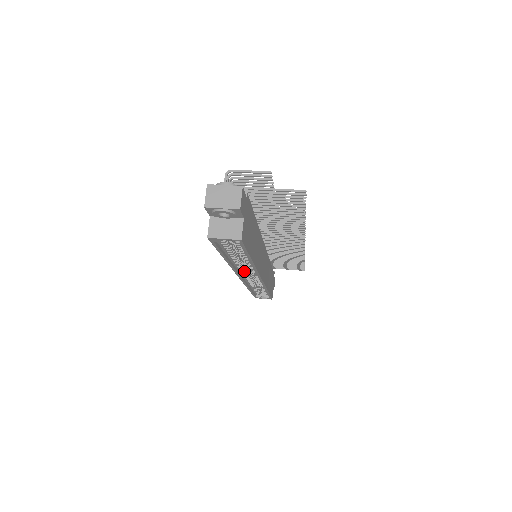
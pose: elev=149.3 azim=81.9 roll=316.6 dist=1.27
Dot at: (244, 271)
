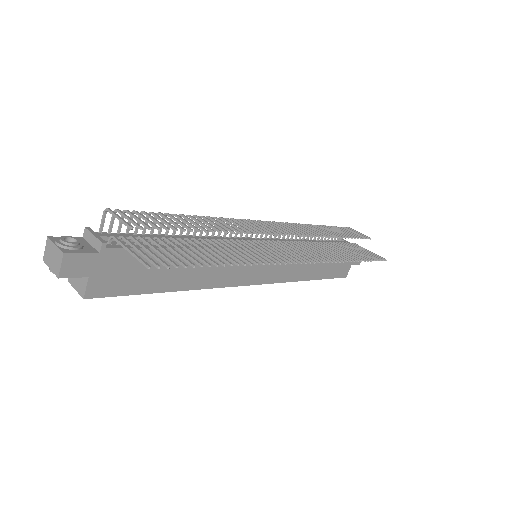
Dot at: occluded
